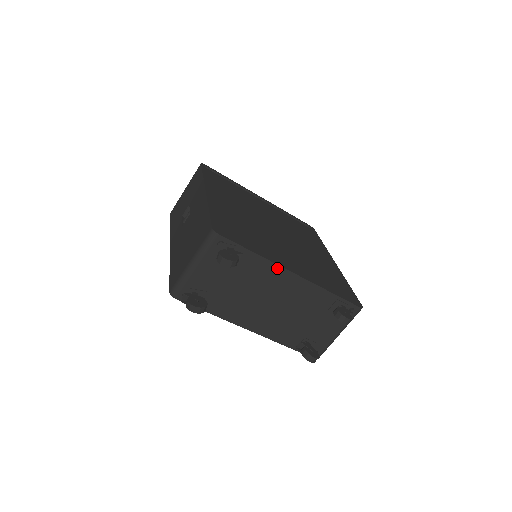
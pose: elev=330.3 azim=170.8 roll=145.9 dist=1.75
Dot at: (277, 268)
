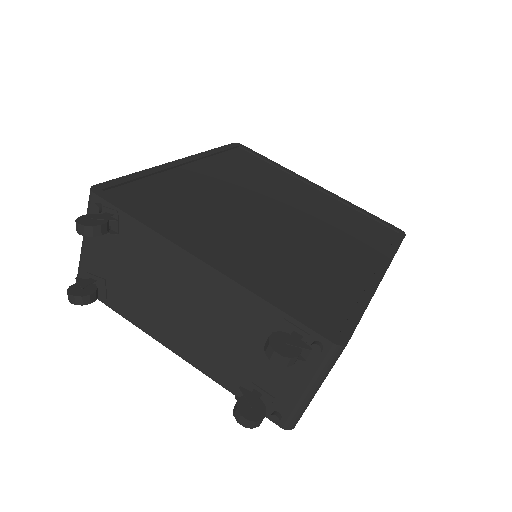
Dot at: (176, 250)
